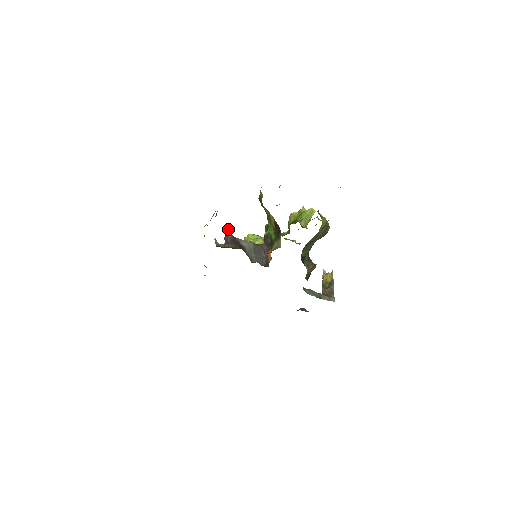
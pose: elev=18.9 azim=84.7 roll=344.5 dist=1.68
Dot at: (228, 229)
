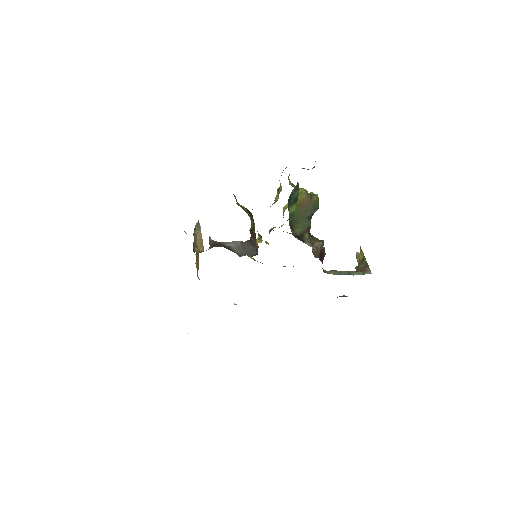
Dot at: (209, 237)
